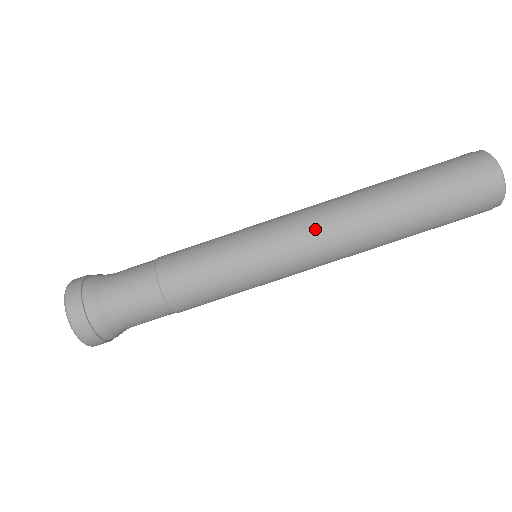
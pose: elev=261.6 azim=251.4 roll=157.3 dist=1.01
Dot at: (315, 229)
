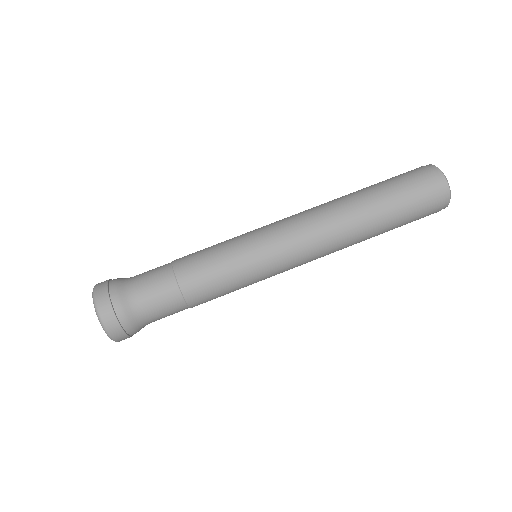
Dot at: (303, 225)
